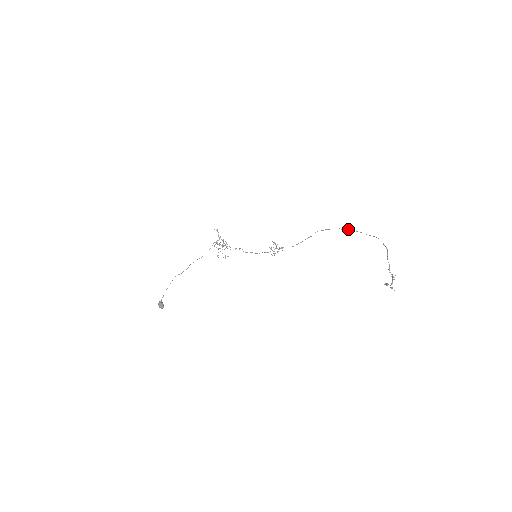
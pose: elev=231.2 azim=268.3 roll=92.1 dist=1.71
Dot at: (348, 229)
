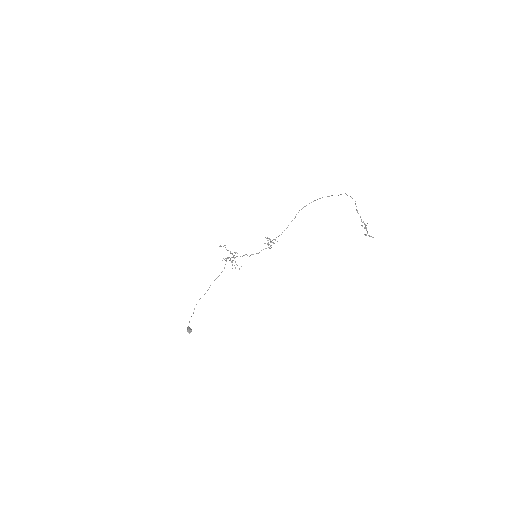
Dot at: occluded
